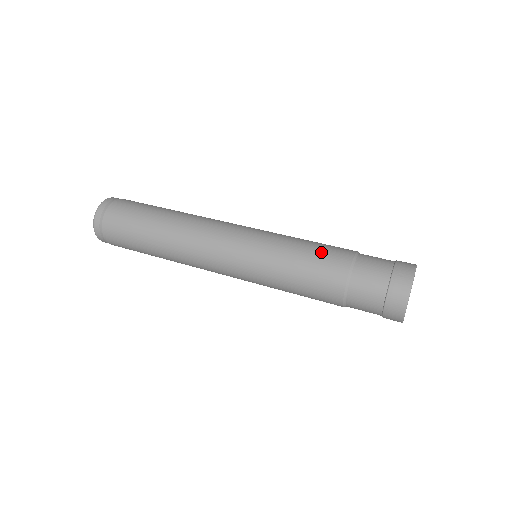
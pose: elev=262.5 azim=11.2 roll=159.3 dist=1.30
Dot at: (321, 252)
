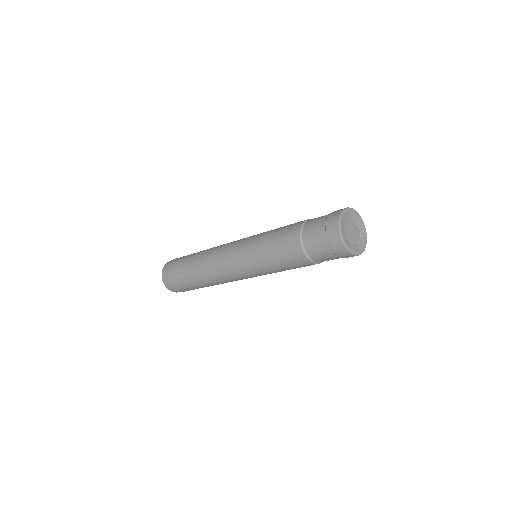
Dot at: (285, 227)
